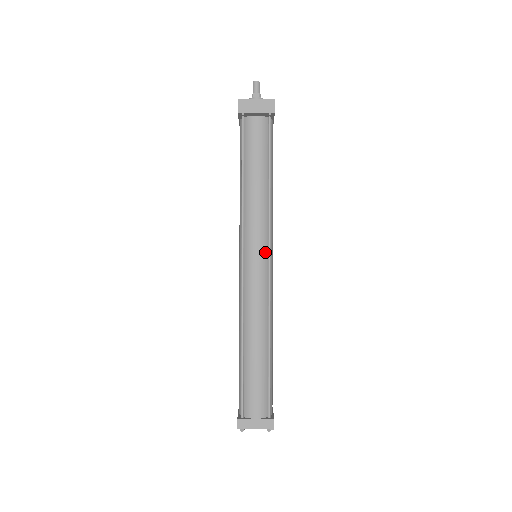
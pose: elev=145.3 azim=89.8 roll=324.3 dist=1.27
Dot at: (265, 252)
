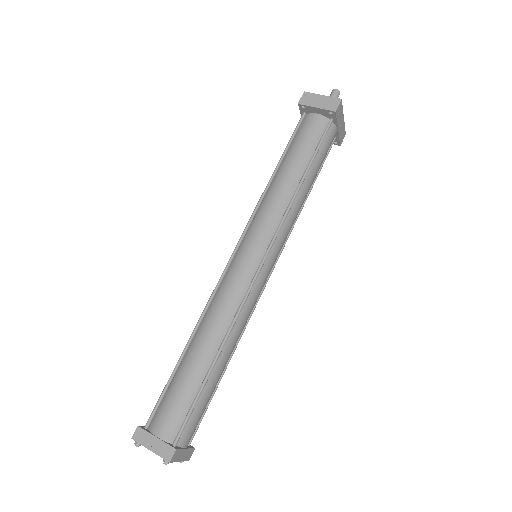
Dot at: (263, 249)
